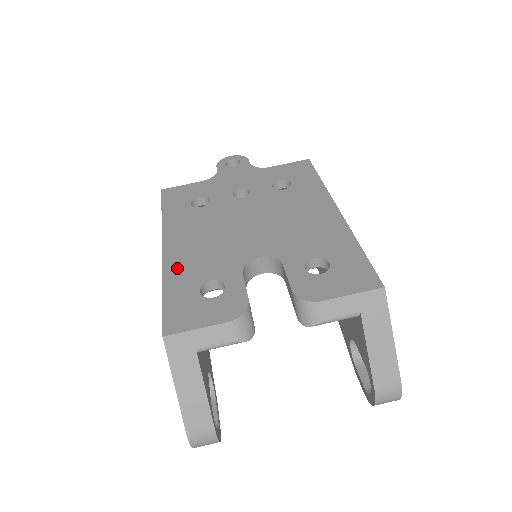
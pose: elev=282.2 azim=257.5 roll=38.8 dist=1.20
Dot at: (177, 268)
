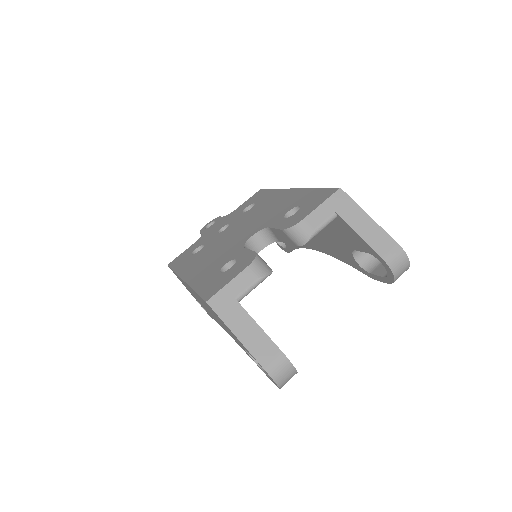
Dot at: (198, 277)
